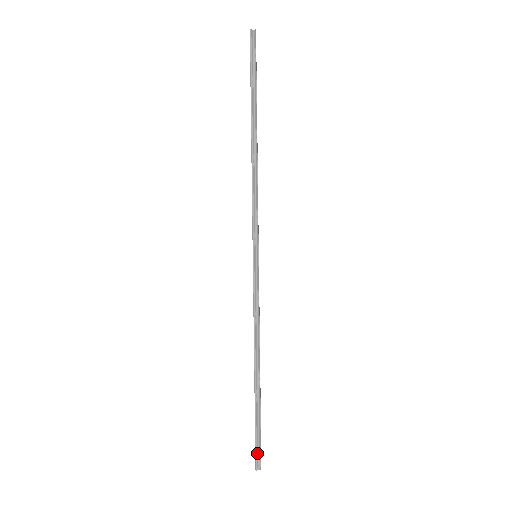
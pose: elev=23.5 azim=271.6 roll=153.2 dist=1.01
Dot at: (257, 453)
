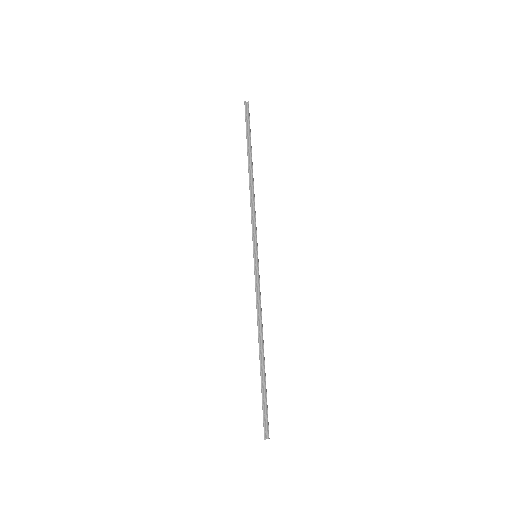
Dot at: (265, 423)
